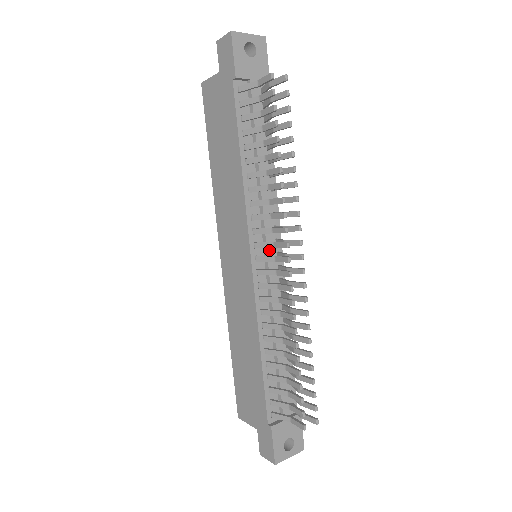
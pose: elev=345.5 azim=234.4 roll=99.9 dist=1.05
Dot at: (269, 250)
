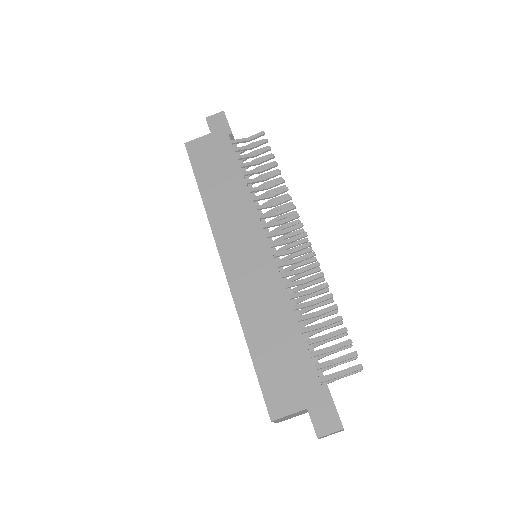
Dot at: occluded
